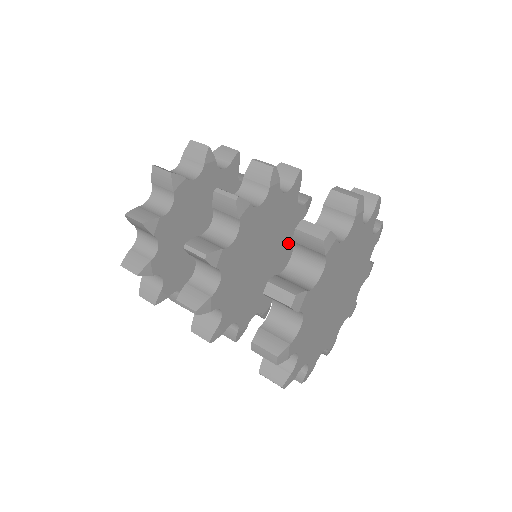
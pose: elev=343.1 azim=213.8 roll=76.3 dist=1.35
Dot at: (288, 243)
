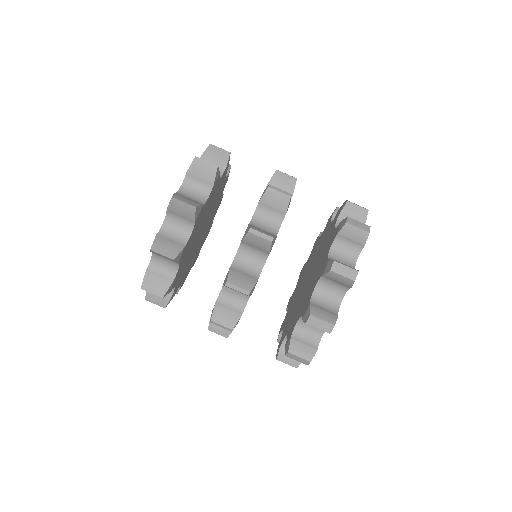
Dot at: occluded
